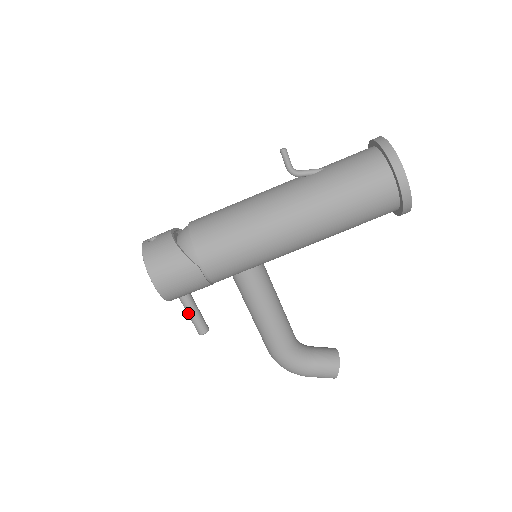
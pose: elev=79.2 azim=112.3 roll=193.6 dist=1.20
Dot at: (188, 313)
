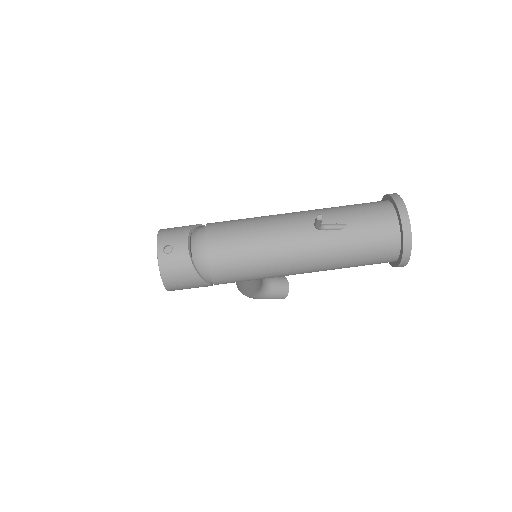
Dot at: occluded
